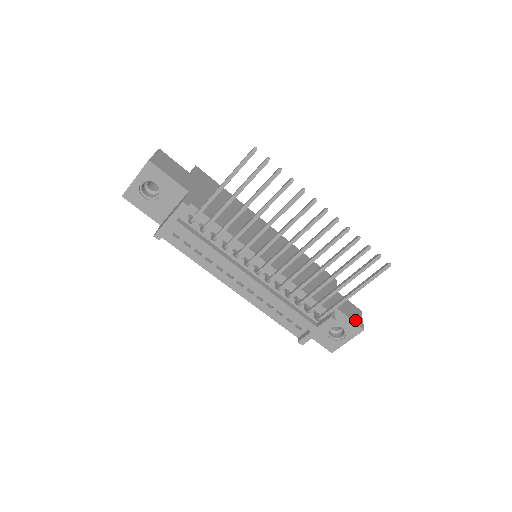
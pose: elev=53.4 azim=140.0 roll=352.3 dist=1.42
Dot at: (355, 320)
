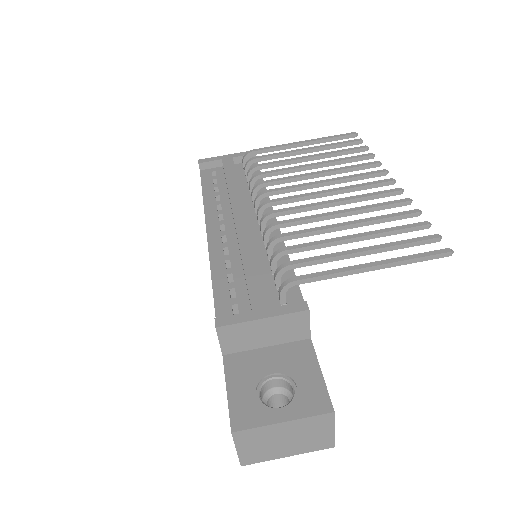
Dot at: (327, 392)
